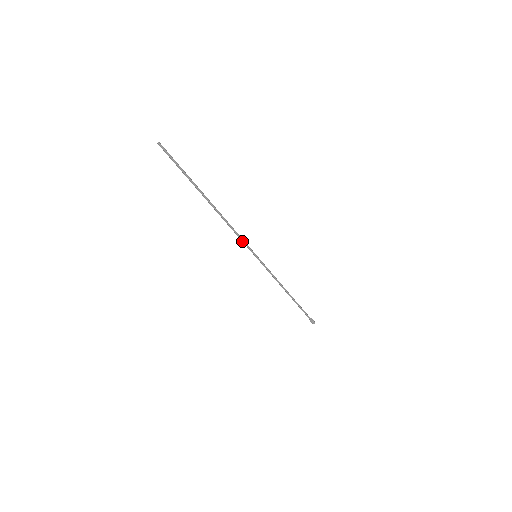
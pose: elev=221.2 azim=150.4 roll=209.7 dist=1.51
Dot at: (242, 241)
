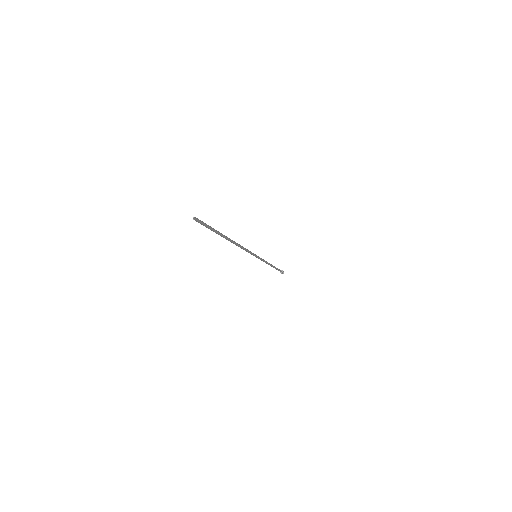
Dot at: occluded
